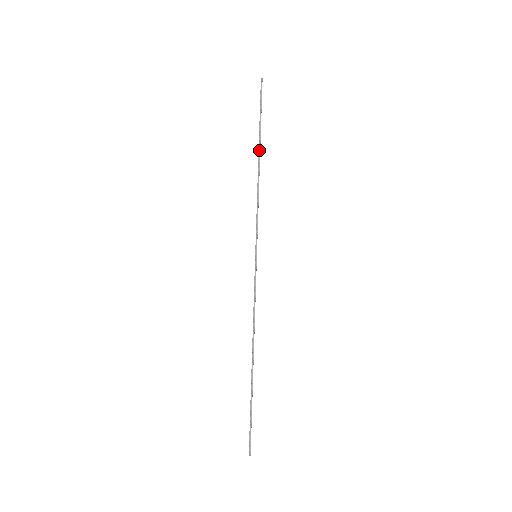
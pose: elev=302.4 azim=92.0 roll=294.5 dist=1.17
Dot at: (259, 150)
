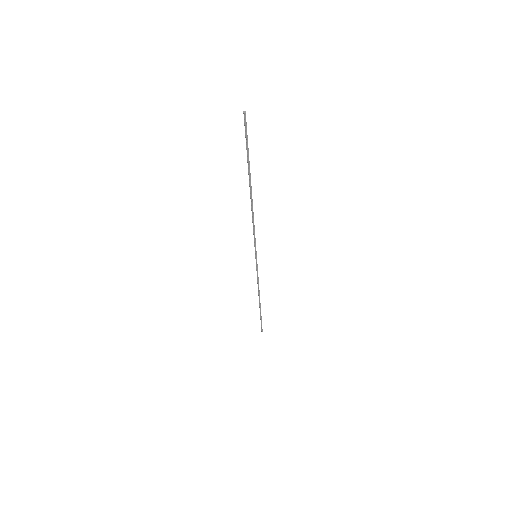
Dot at: (250, 187)
